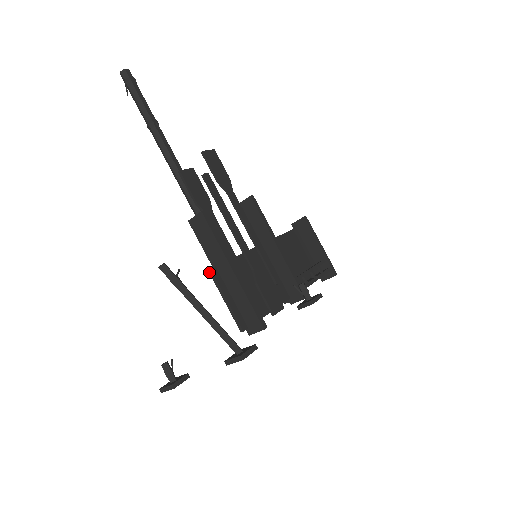
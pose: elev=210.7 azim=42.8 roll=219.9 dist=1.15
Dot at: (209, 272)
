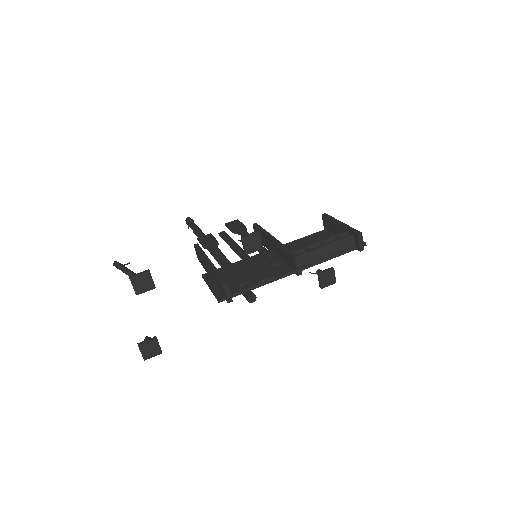
Dot at: (203, 278)
